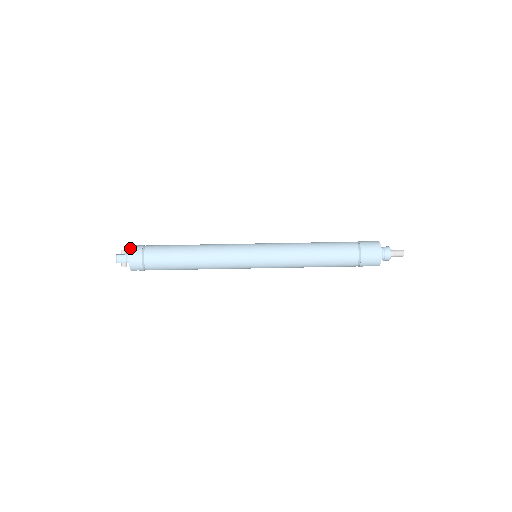
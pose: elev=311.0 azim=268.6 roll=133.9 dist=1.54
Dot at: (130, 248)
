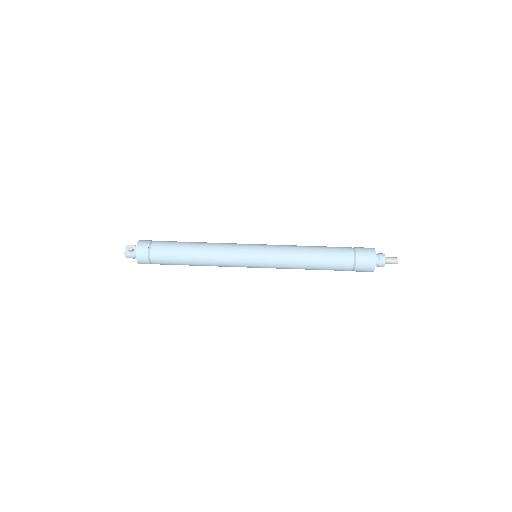
Dot at: (136, 253)
